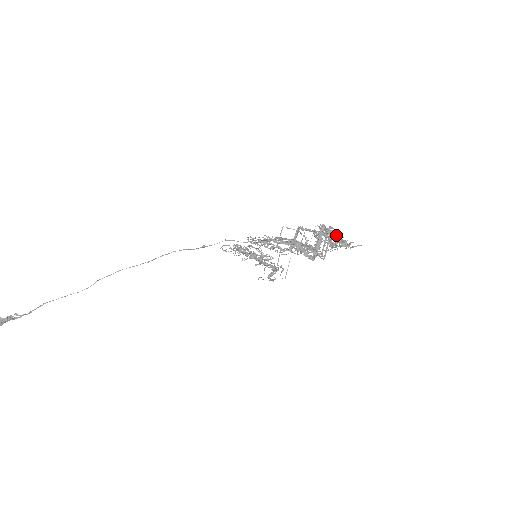
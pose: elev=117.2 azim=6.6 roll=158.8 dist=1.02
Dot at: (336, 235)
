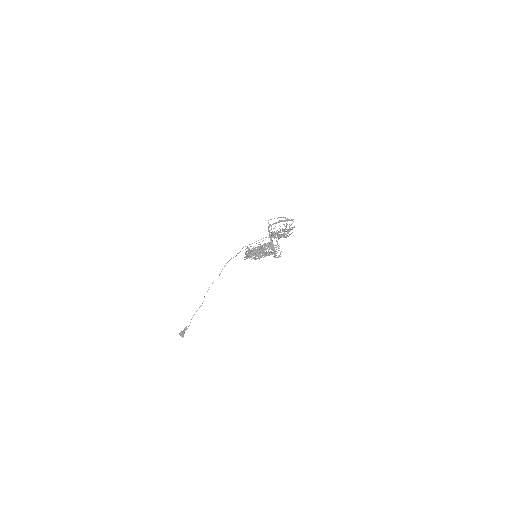
Dot at: (280, 231)
